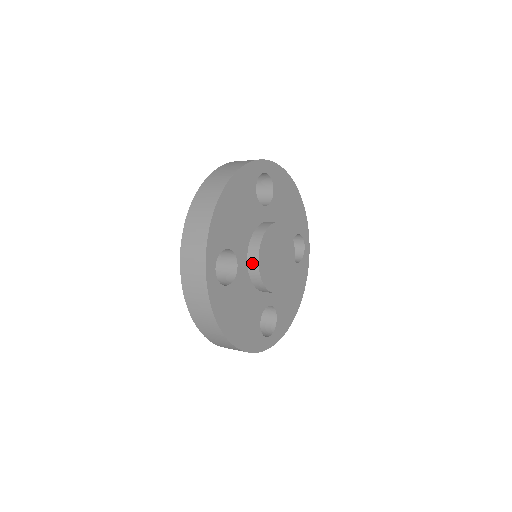
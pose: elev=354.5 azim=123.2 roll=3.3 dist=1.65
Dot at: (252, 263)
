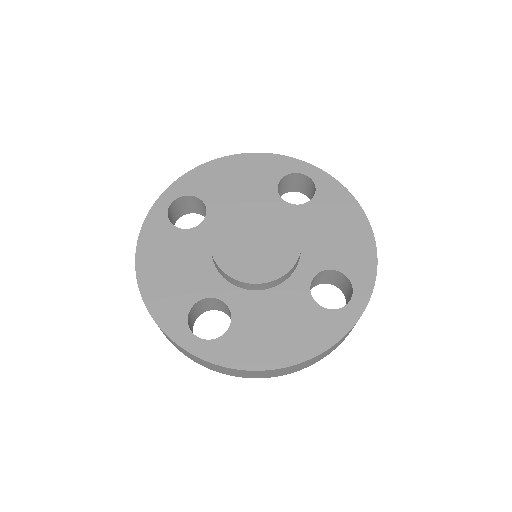
Dot at: (233, 282)
